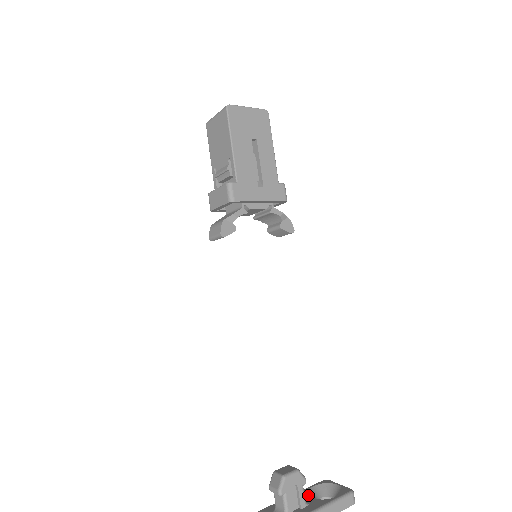
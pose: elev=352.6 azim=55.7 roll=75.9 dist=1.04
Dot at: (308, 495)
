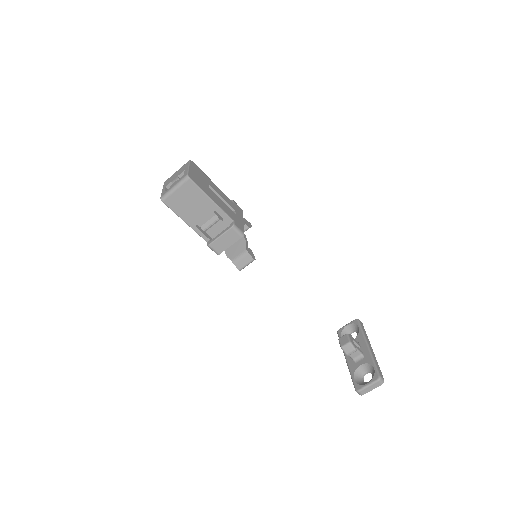
Dot at: occluded
